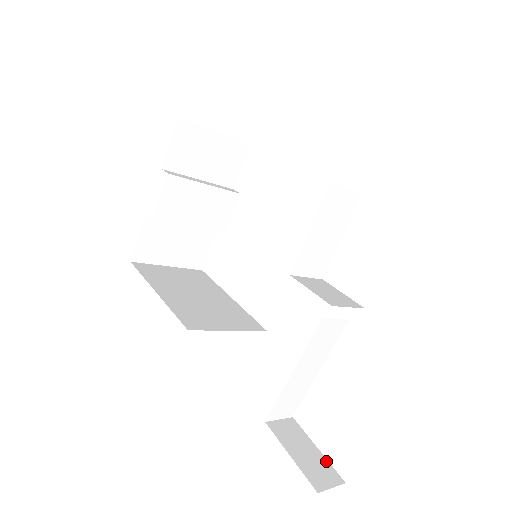
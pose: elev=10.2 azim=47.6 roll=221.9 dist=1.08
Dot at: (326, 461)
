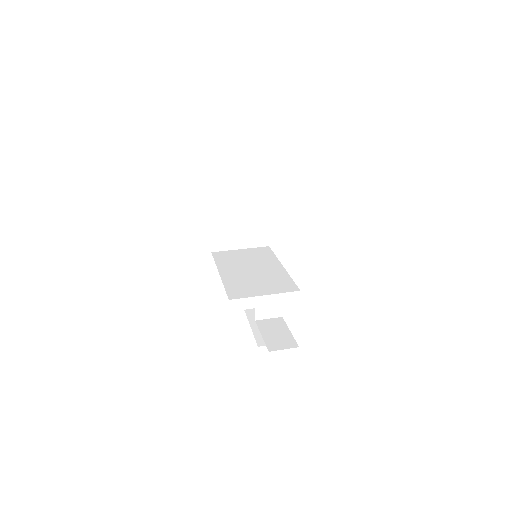
Dot at: occluded
